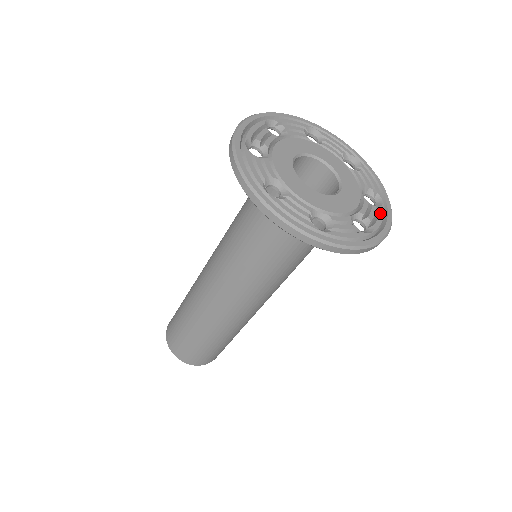
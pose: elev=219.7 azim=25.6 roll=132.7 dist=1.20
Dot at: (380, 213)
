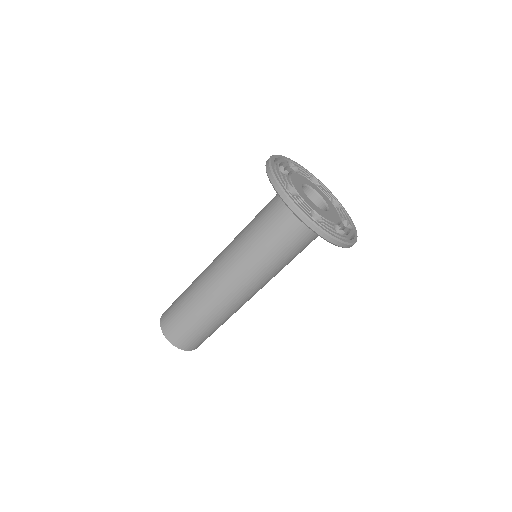
Dot at: (345, 214)
